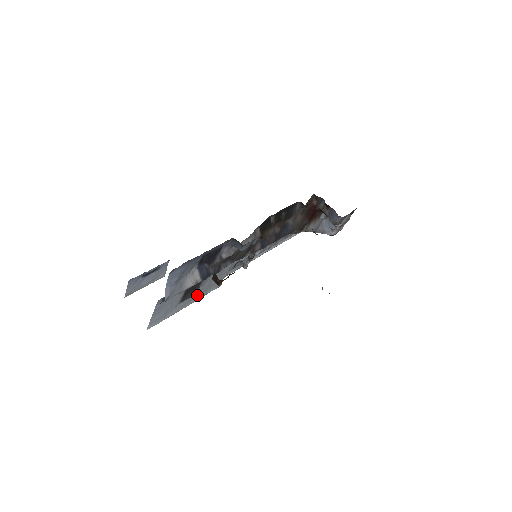
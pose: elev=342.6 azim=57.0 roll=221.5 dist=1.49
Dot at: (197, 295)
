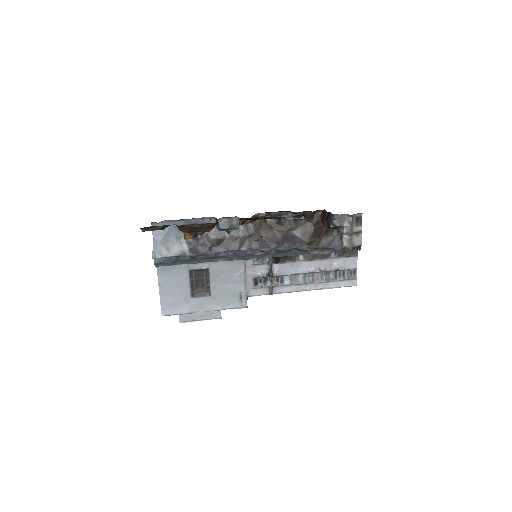
Dot at: (214, 301)
